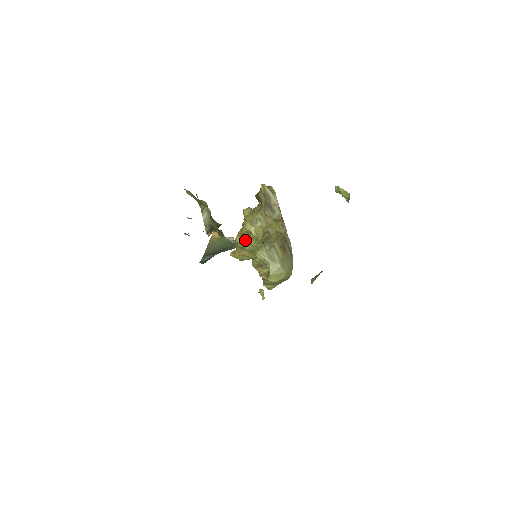
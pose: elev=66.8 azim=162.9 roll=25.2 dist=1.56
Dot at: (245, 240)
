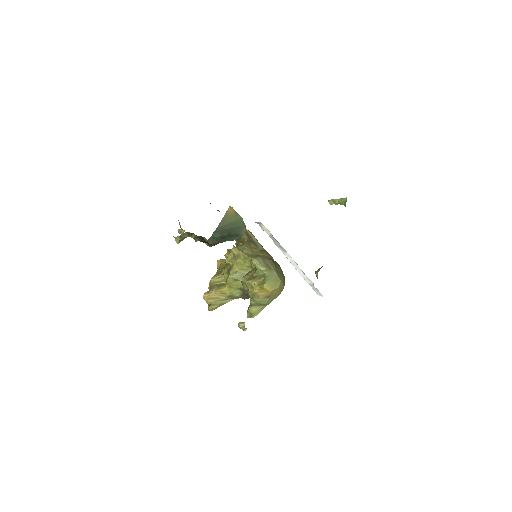
Dot at: (225, 274)
